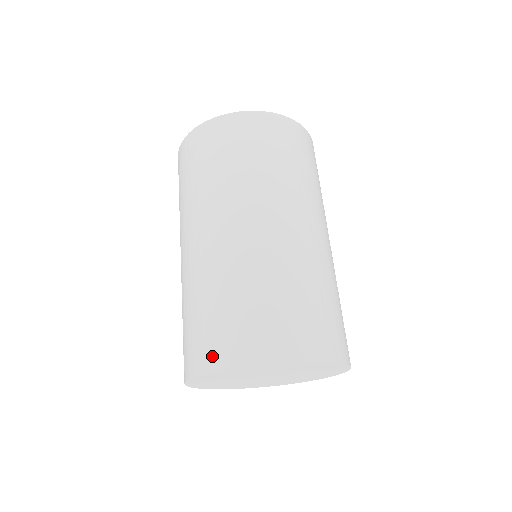
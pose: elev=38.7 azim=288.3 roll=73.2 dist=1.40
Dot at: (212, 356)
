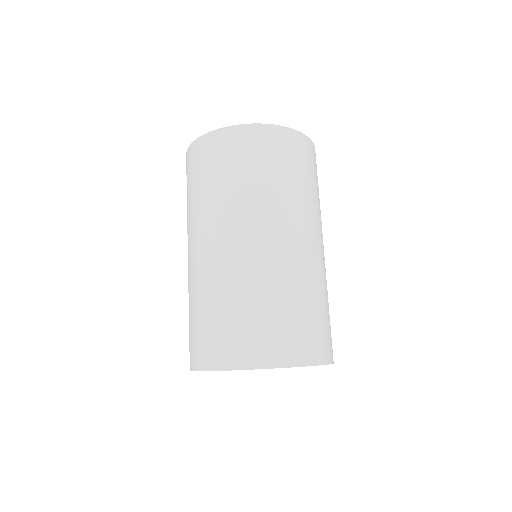
Dot at: (225, 356)
